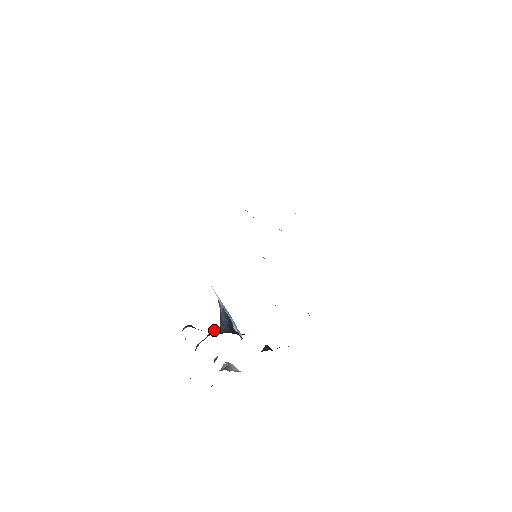
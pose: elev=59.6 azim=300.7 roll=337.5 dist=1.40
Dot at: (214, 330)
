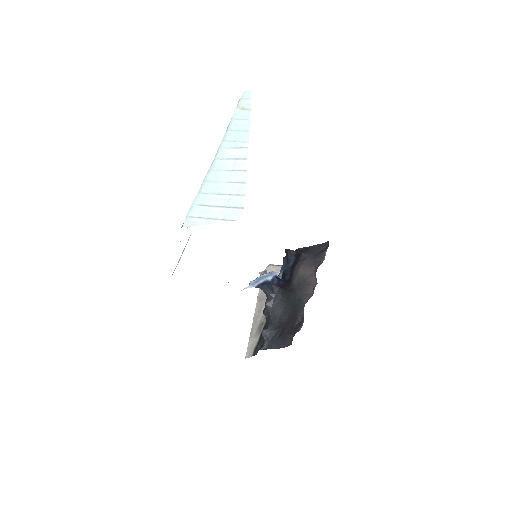
Dot at: (267, 304)
